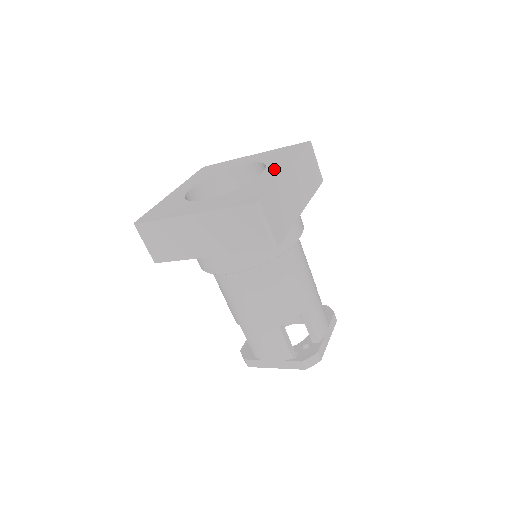
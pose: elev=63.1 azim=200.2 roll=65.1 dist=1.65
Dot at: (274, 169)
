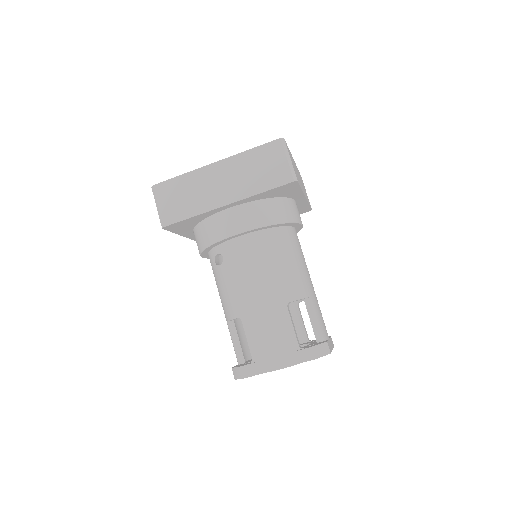
Dot at: occluded
